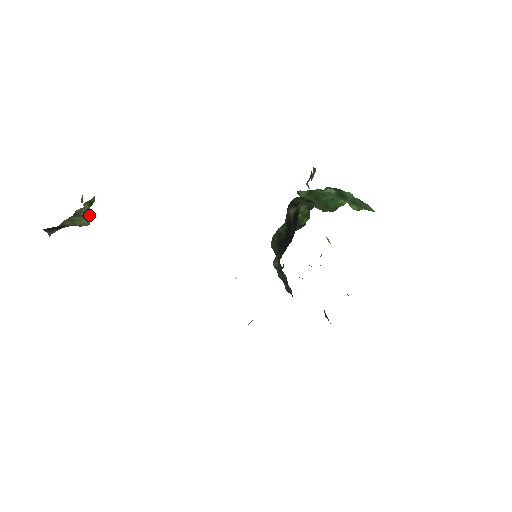
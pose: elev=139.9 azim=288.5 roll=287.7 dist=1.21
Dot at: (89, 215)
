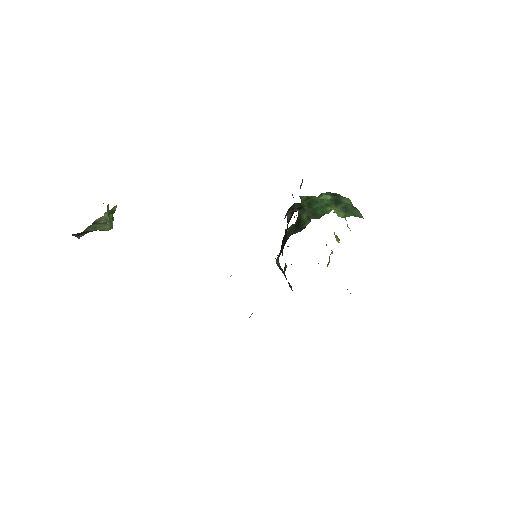
Dot at: (110, 222)
